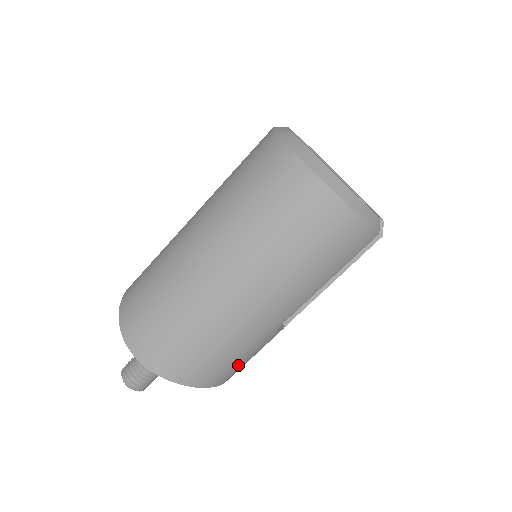
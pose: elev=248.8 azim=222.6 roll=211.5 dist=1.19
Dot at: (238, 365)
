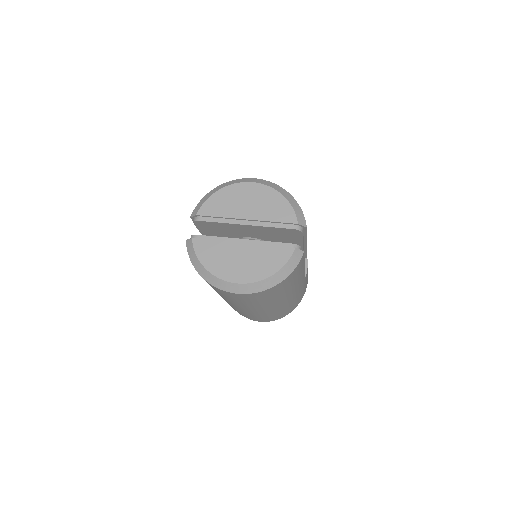
Dot at: occluded
